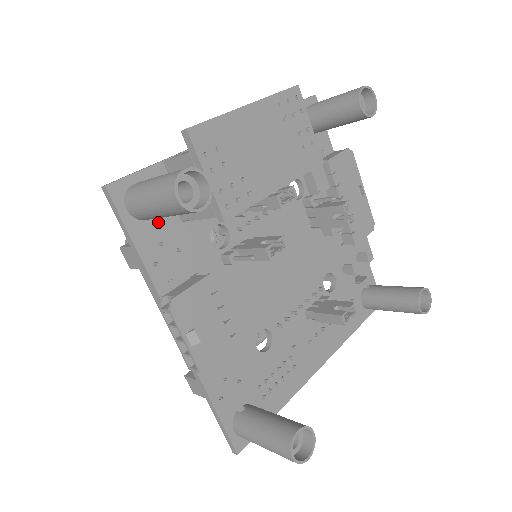
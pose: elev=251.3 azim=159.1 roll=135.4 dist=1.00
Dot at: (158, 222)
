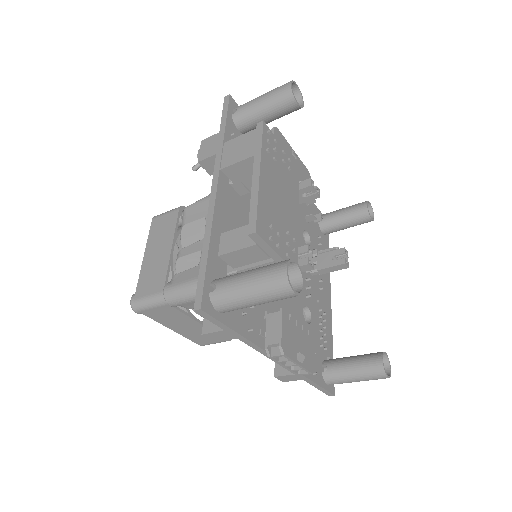
Dot at: occluded
